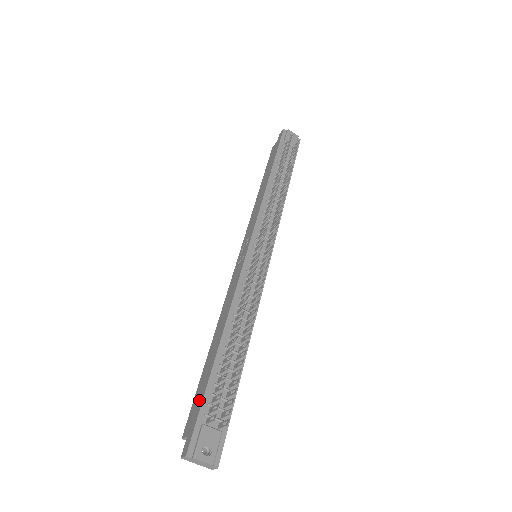
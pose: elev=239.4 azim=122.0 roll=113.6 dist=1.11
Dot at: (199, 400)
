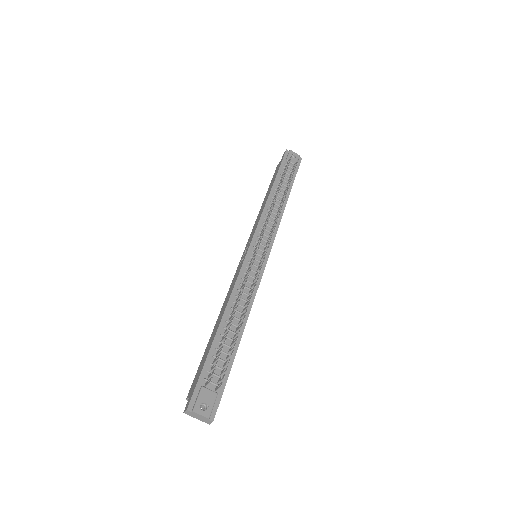
Dot at: (200, 369)
